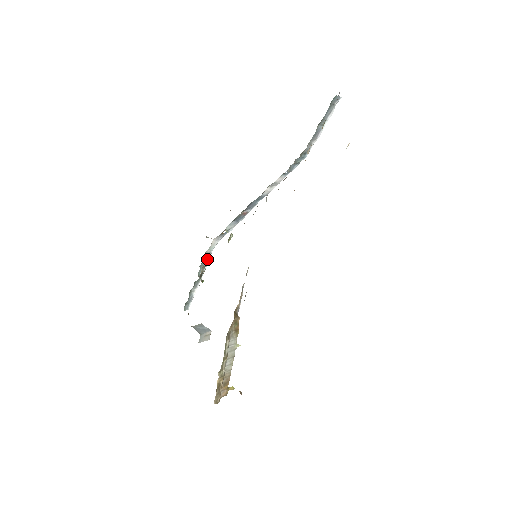
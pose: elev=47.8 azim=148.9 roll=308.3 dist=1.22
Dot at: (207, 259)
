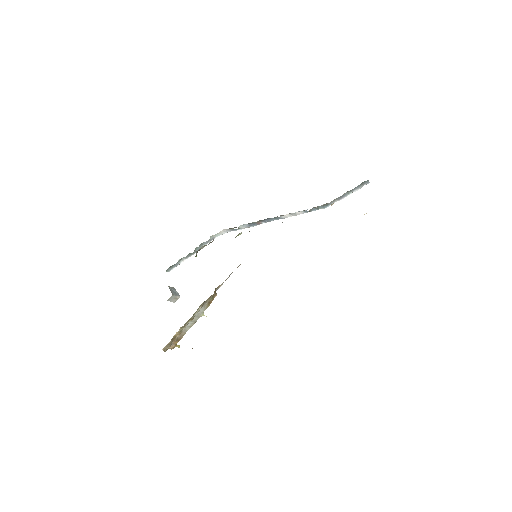
Dot at: (208, 241)
